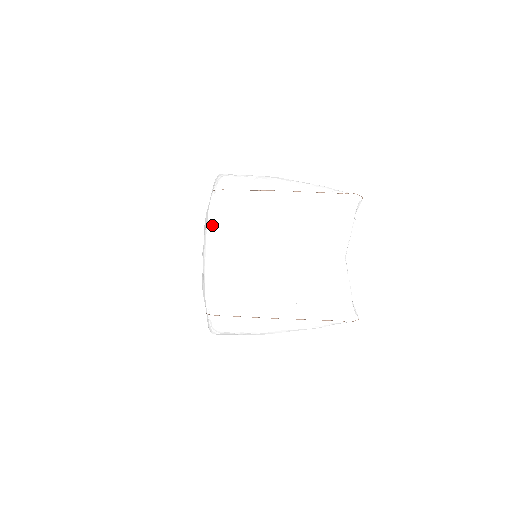
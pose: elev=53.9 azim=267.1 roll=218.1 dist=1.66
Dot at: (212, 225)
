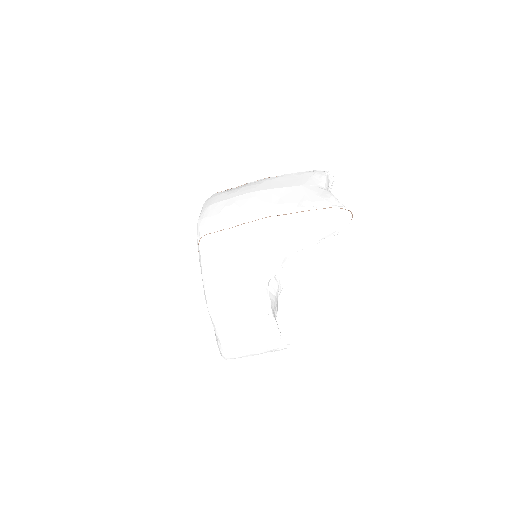
Dot at: (207, 201)
